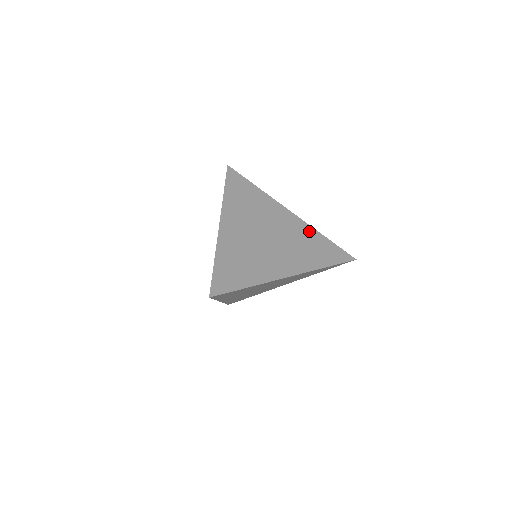
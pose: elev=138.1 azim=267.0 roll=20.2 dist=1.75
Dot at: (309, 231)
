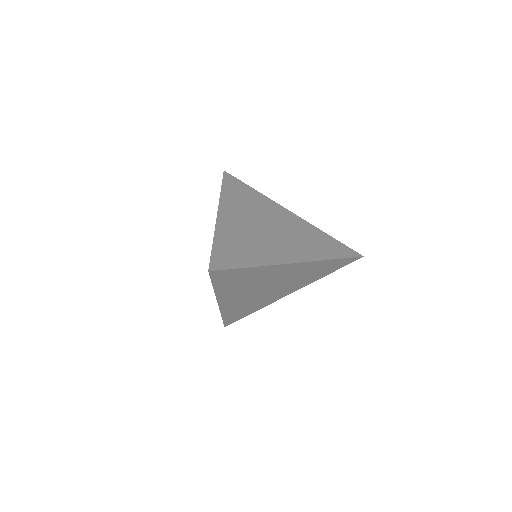
Dot at: (311, 229)
